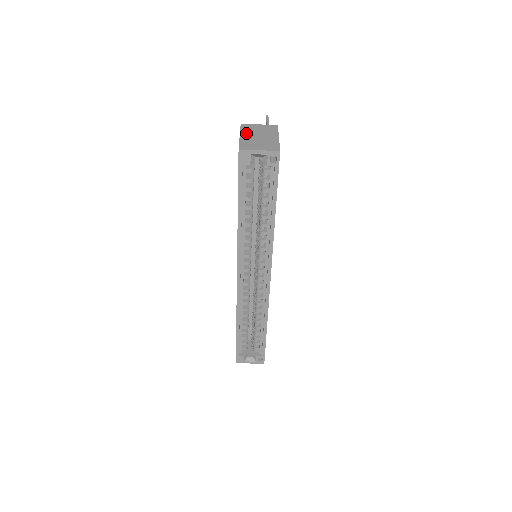
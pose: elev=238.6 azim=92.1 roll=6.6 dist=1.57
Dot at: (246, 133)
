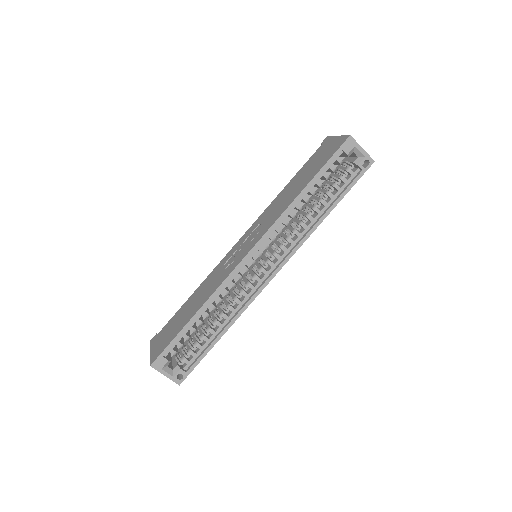
Dot at: occluded
